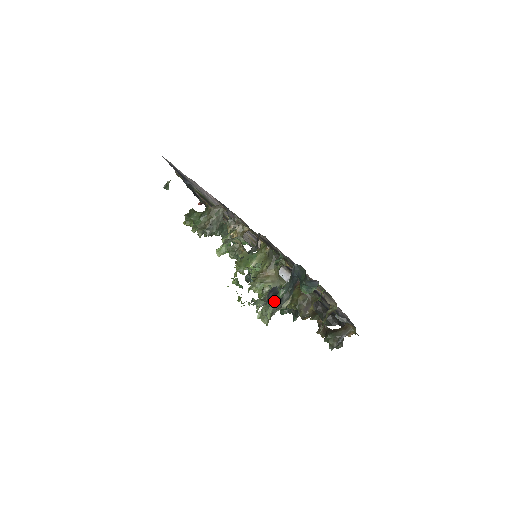
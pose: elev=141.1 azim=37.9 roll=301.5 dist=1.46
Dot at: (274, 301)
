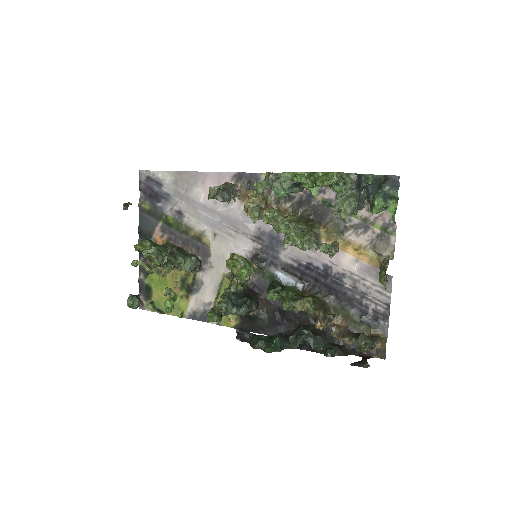
Dot at: (356, 194)
